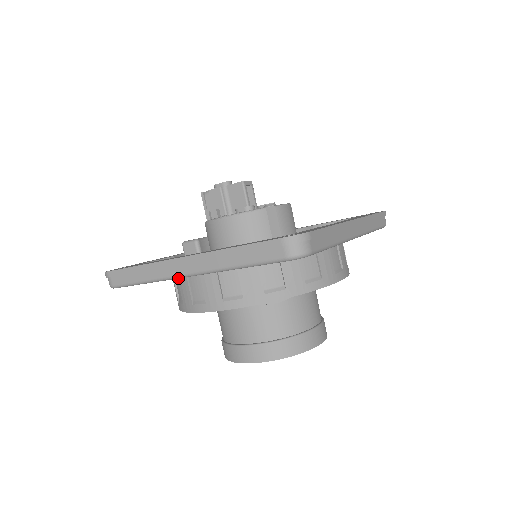
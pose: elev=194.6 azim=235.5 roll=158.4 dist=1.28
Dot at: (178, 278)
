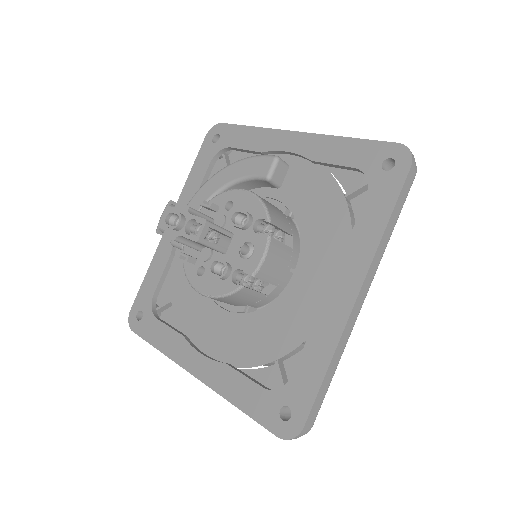
Dot at: occluded
